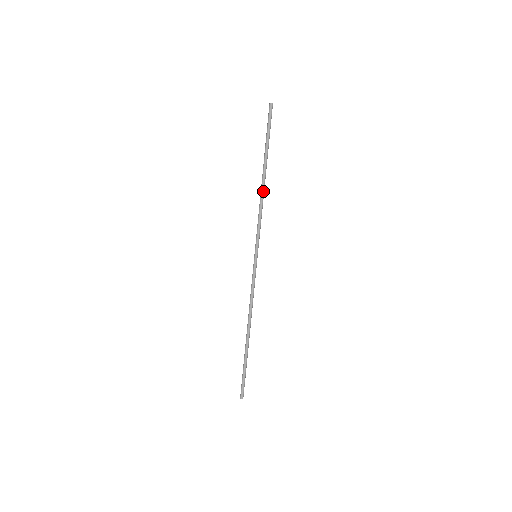
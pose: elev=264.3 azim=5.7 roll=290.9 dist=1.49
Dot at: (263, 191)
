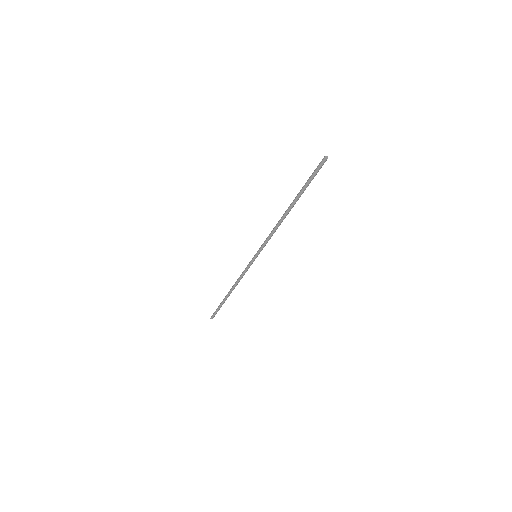
Dot at: occluded
